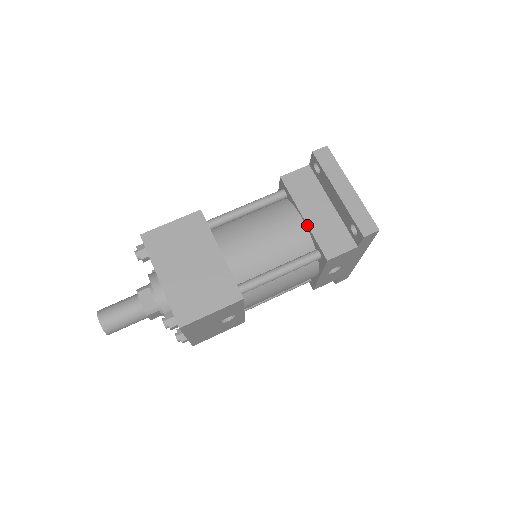
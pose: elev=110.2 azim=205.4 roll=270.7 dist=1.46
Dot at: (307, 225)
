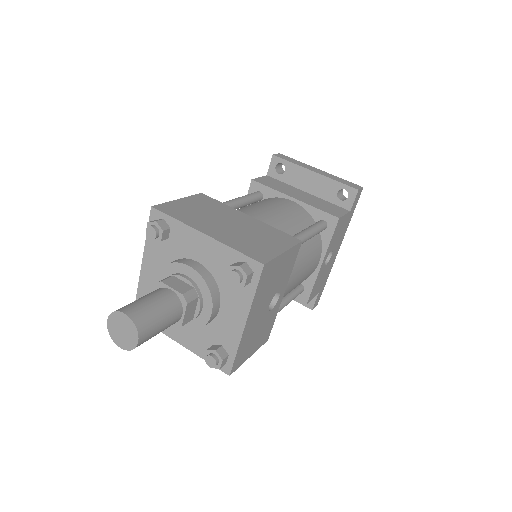
Dot at: (302, 201)
